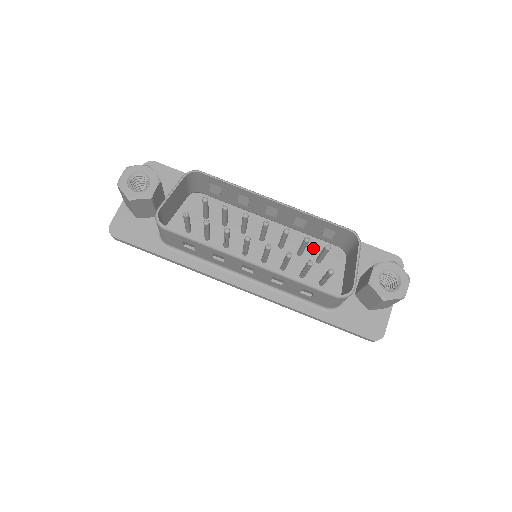
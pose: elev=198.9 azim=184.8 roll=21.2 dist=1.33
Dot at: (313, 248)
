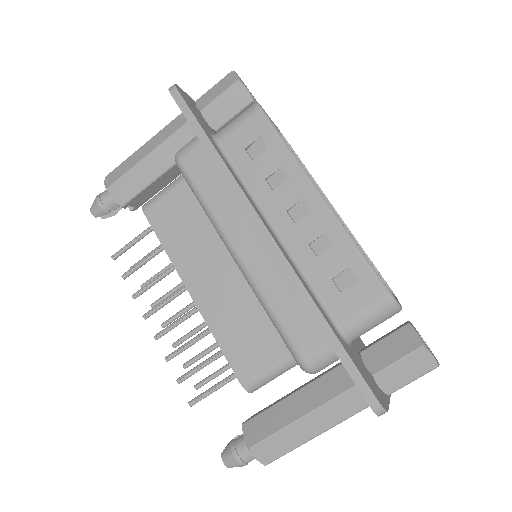
Dot at: occluded
